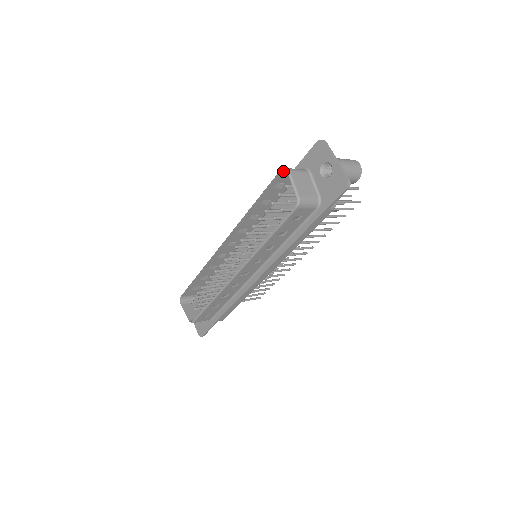
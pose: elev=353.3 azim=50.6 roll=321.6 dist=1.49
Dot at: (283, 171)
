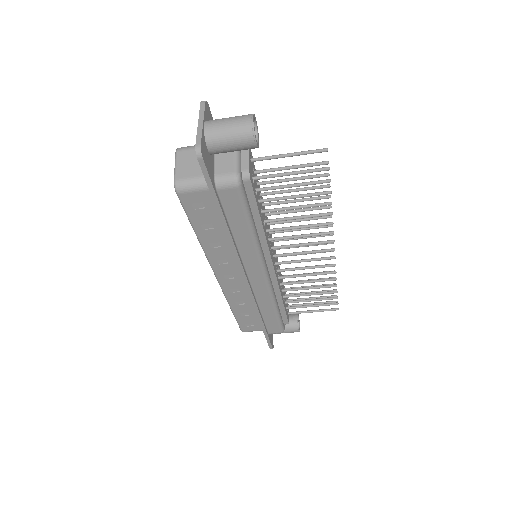
Dot at: occluded
